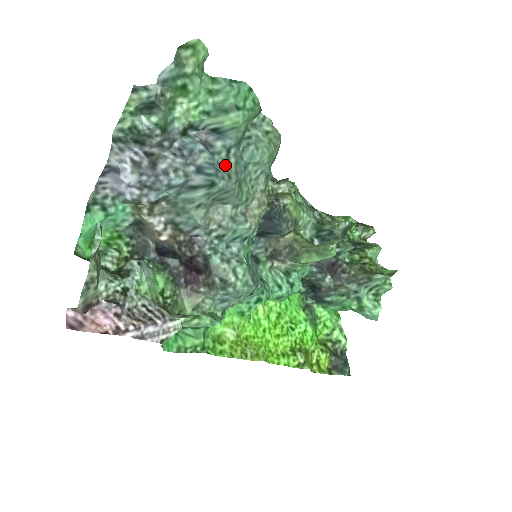
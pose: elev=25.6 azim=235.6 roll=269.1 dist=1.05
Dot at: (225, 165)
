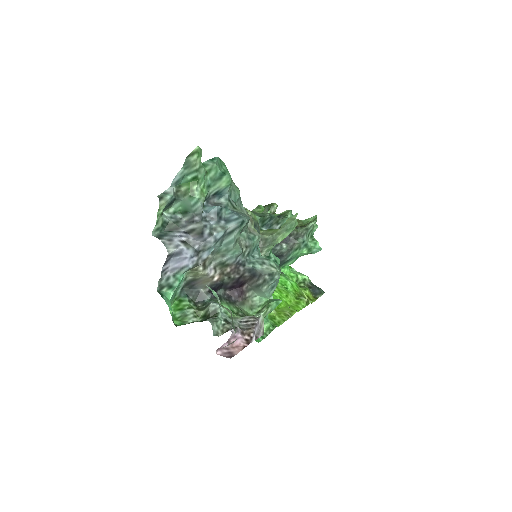
Dot at: (235, 209)
